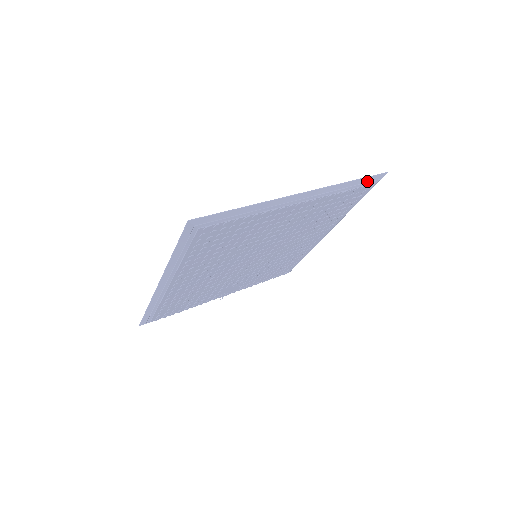
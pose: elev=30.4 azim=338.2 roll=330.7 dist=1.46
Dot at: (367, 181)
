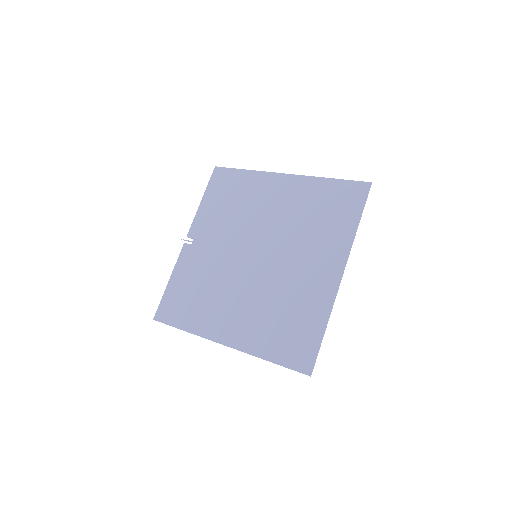
Dot at: (361, 204)
